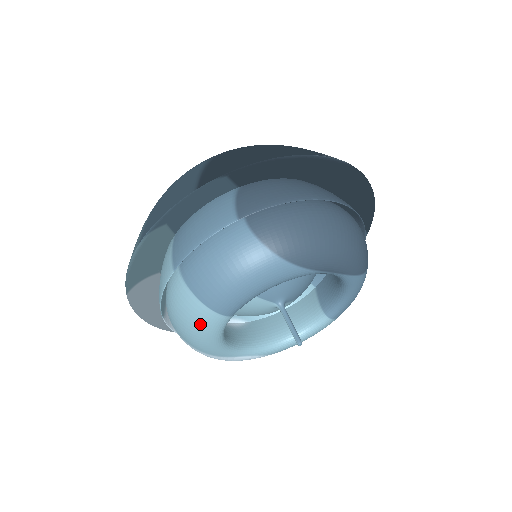
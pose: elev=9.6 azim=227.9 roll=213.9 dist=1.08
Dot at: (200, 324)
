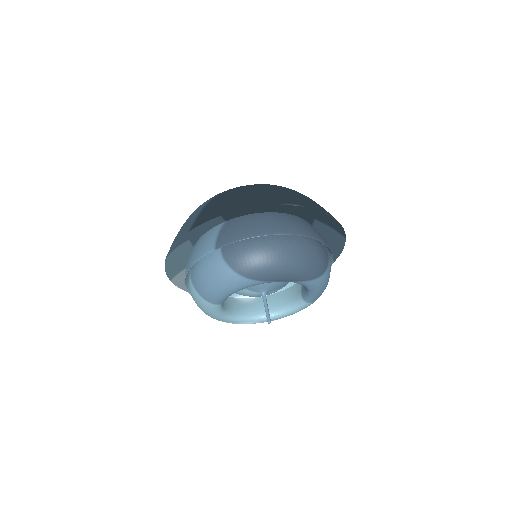
Dot at: (203, 307)
